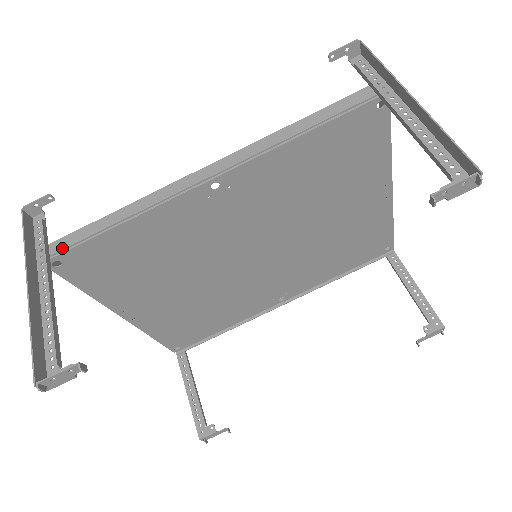
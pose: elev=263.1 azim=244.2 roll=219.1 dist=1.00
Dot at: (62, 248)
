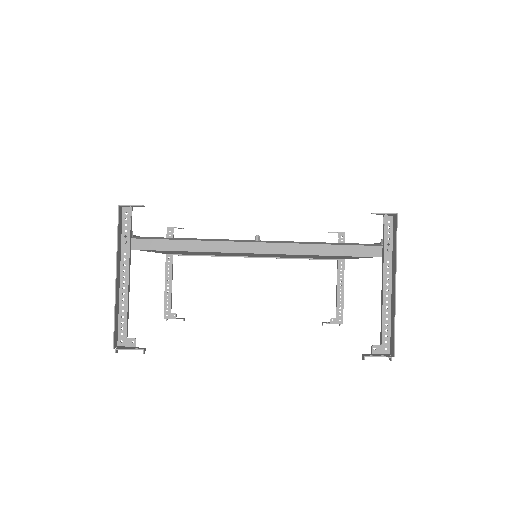
Dot at: (141, 249)
